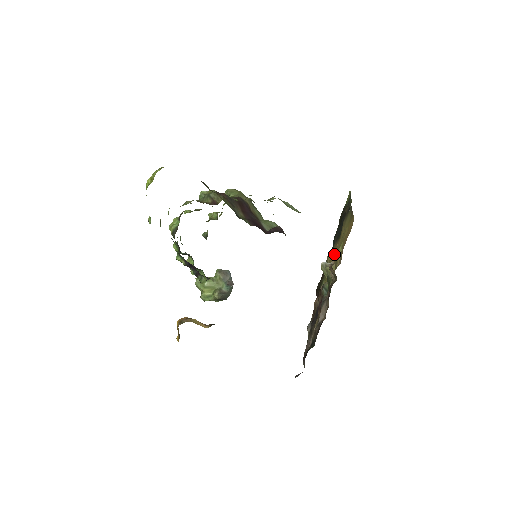
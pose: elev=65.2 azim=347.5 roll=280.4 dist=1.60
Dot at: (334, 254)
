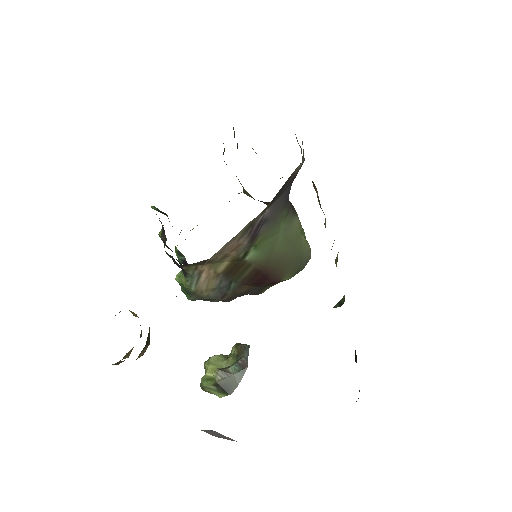
Dot at: occluded
